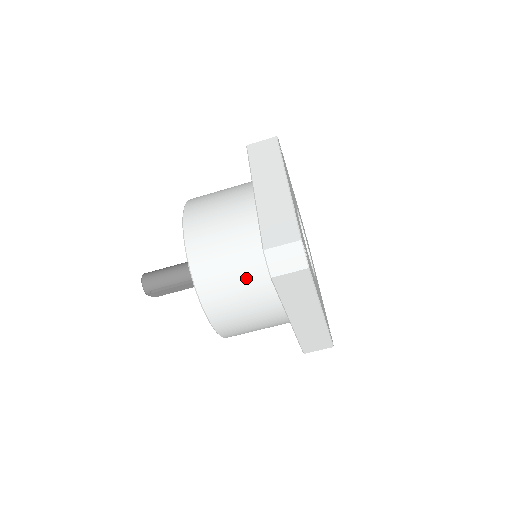
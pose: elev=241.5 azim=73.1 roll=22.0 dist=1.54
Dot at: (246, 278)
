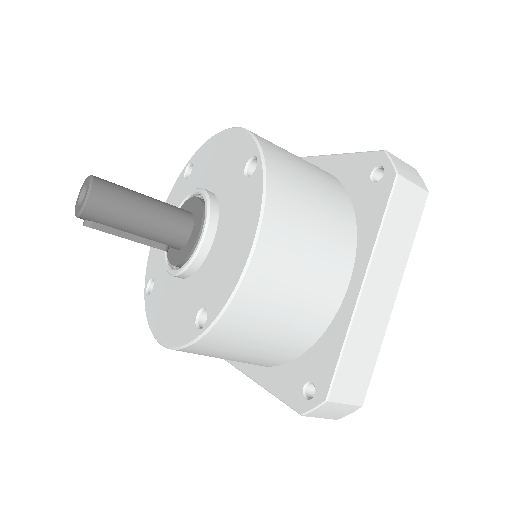
Dot at: (259, 356)
